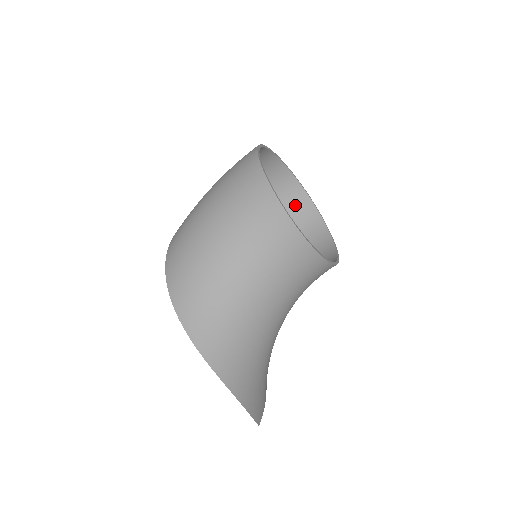
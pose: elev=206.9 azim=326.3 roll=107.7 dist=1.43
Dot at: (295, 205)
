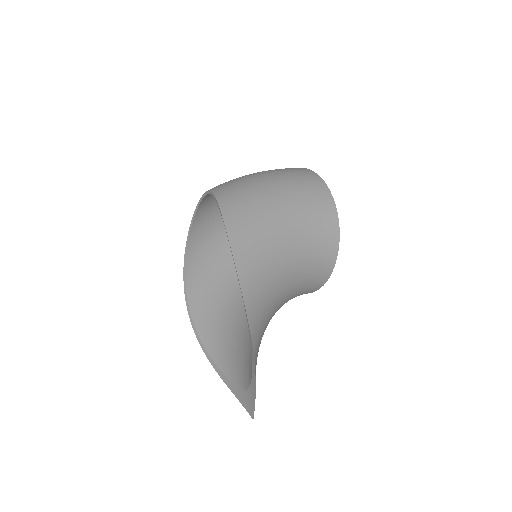
Dot at: occluded
